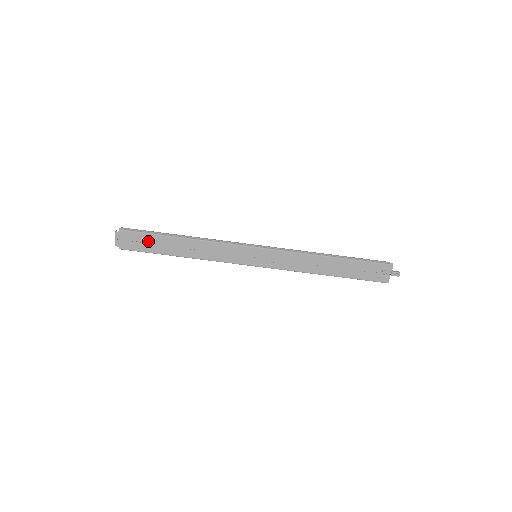
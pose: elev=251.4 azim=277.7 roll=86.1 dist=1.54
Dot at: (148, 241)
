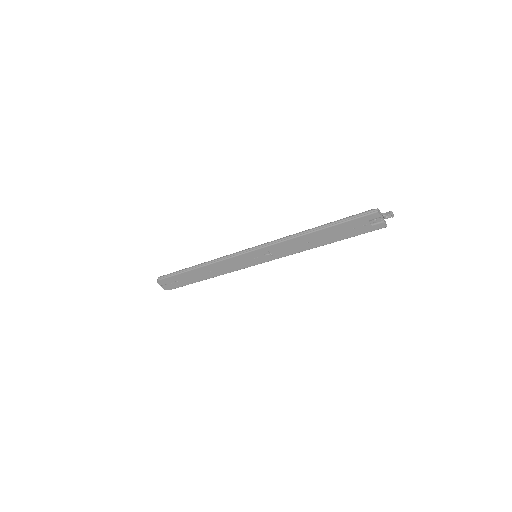
Dot at: (179, 279)
